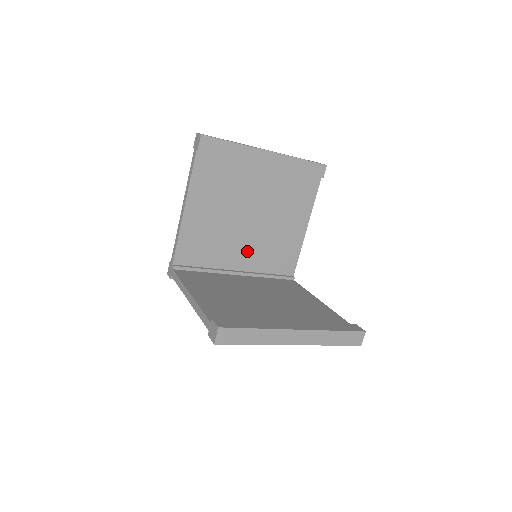
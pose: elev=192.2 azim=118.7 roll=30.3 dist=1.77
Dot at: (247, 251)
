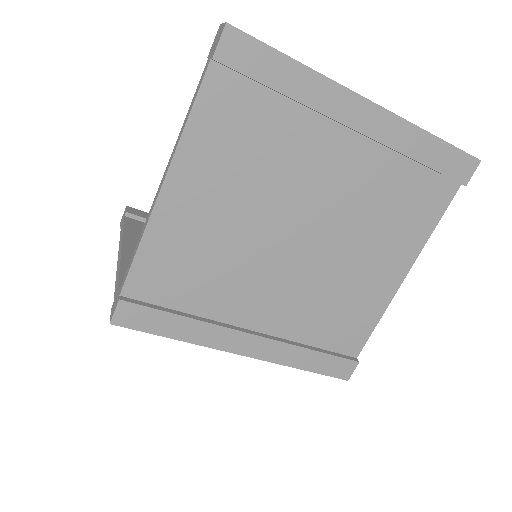
Dot at: occluded
